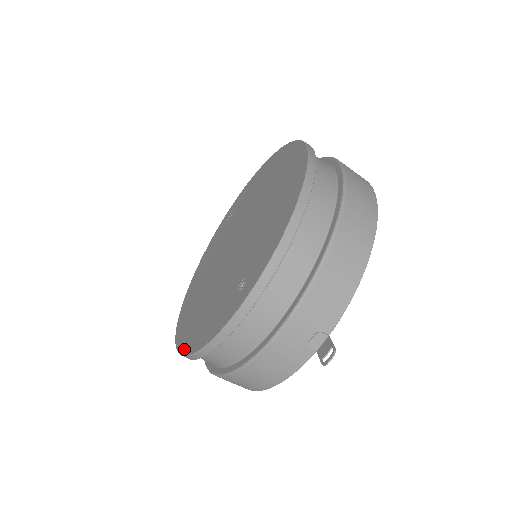
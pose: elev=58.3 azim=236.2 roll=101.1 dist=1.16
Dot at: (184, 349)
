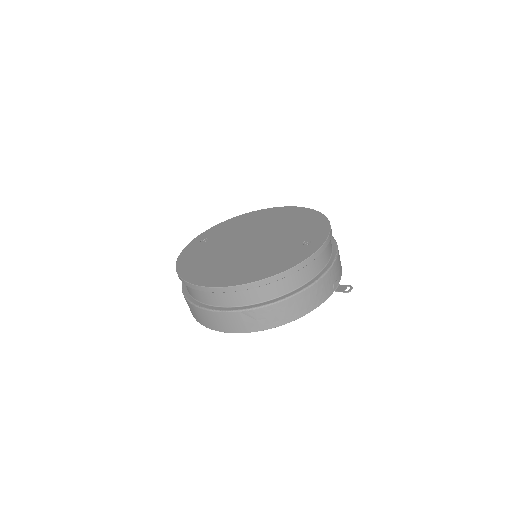
Dot at: (253, 279)
